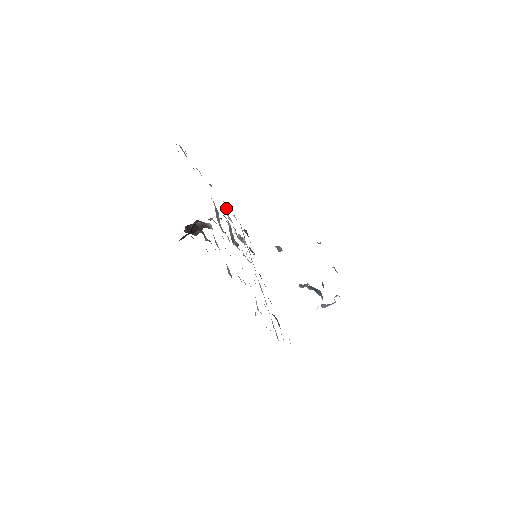
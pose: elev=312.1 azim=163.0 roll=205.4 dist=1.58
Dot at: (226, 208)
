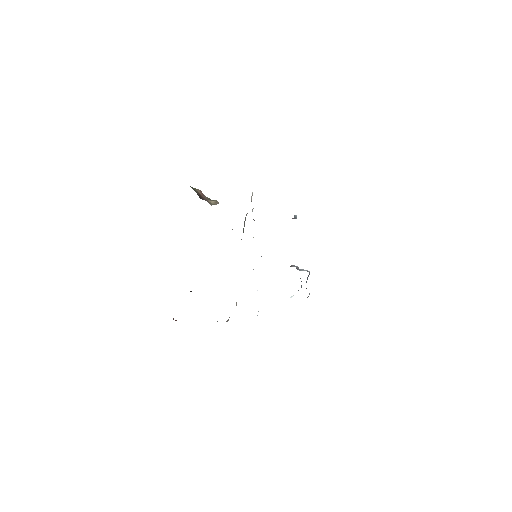
Dot at: occluded
